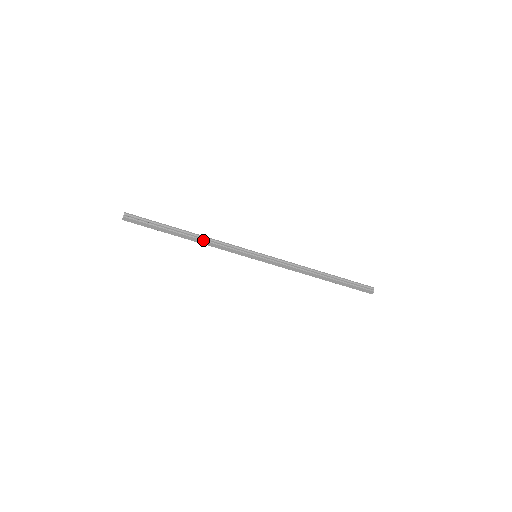
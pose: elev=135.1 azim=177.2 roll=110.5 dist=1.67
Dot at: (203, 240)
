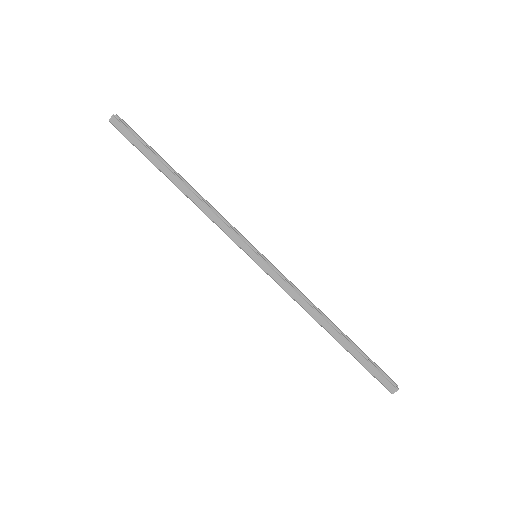
Dot at: (198, 197)
